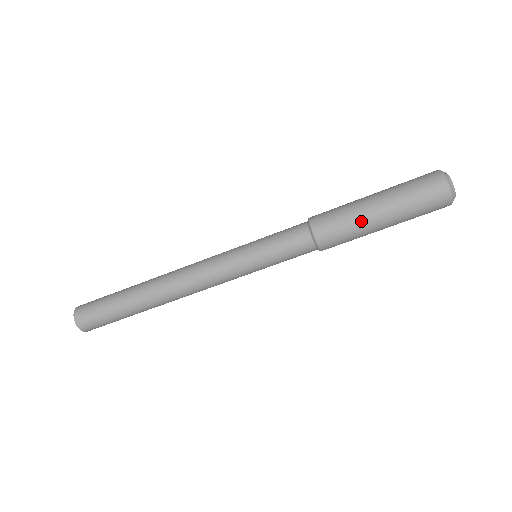
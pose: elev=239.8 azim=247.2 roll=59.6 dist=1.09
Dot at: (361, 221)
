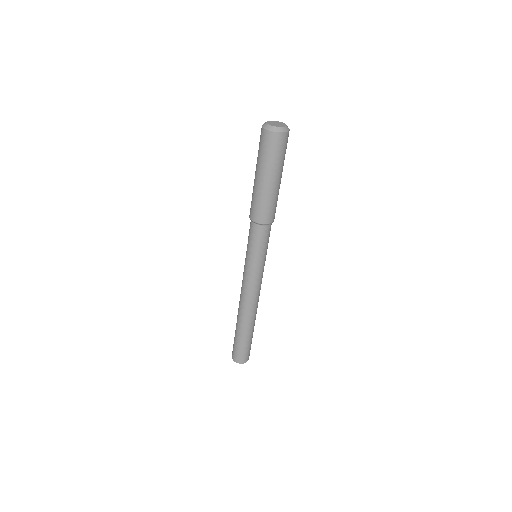
Dot at: (257, 191)
